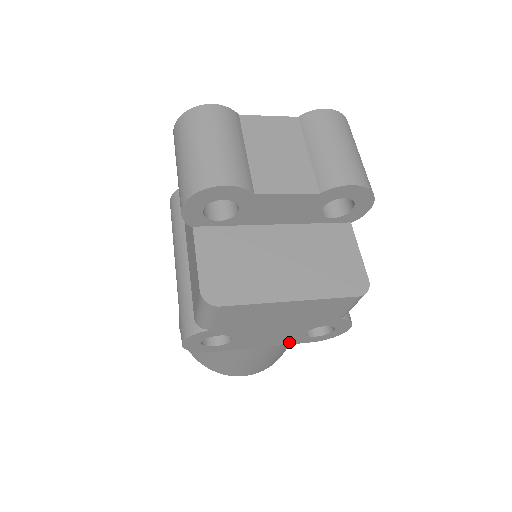
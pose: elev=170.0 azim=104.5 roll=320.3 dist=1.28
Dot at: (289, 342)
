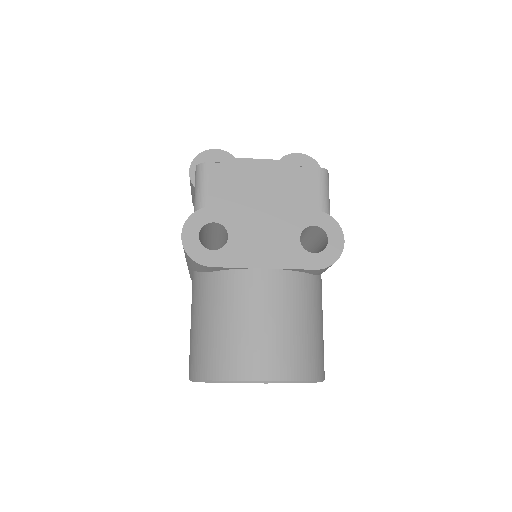
Dot at: (290, 263)
